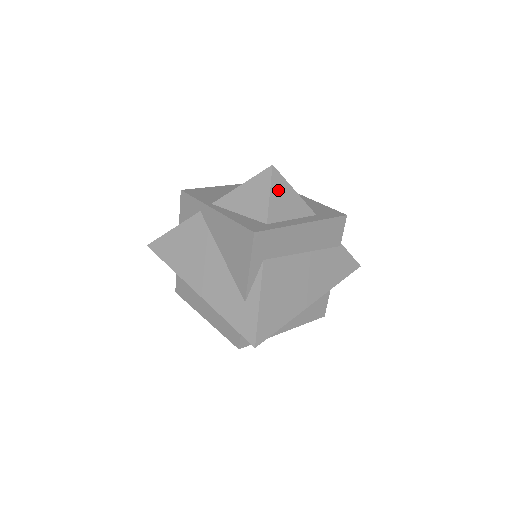
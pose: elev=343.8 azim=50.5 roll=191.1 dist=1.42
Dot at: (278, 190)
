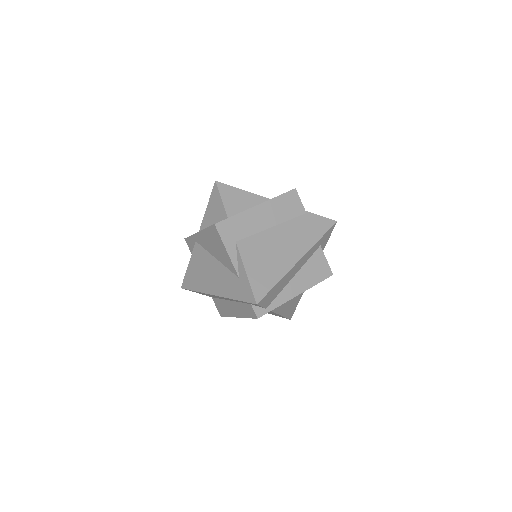
Dot at: (227, 194)
